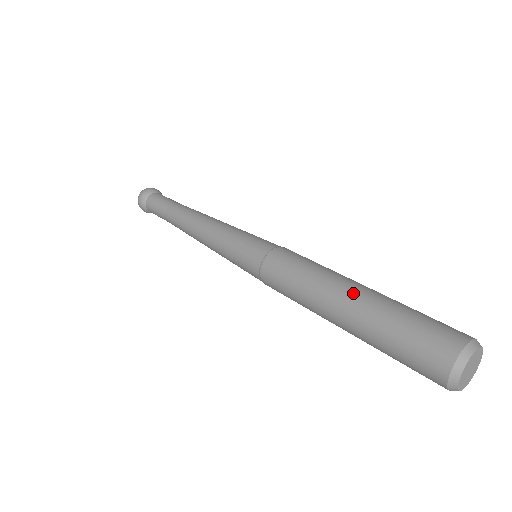
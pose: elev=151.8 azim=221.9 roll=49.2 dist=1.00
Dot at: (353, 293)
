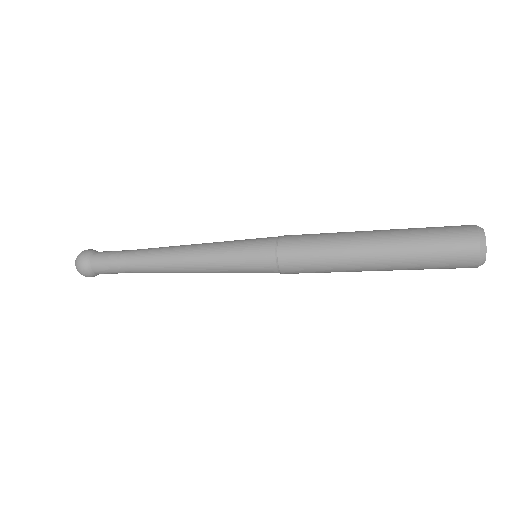
Dot at: occluded
